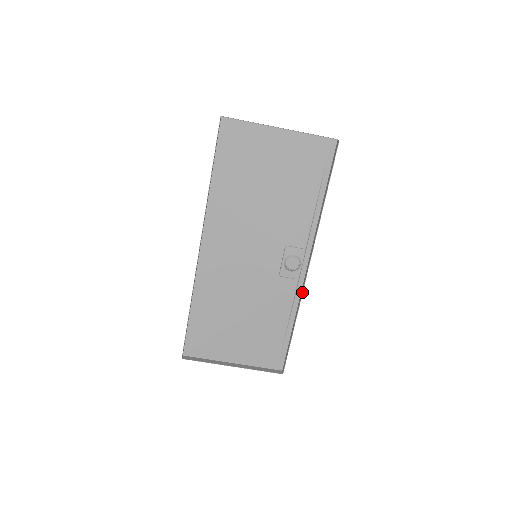
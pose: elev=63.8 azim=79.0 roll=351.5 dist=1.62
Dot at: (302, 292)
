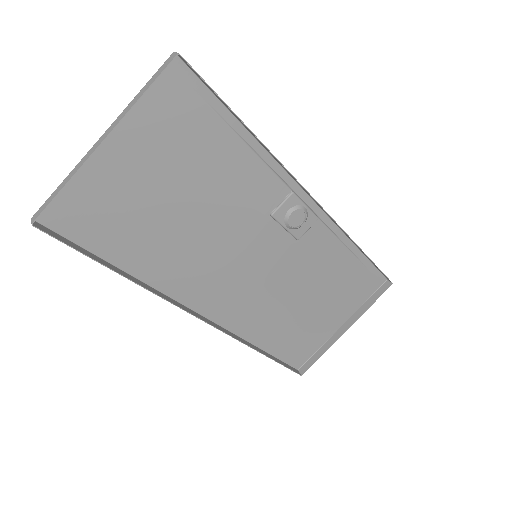
Dot at: occluded
